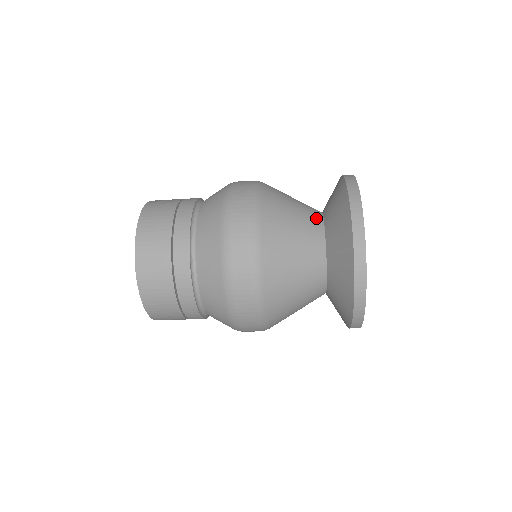
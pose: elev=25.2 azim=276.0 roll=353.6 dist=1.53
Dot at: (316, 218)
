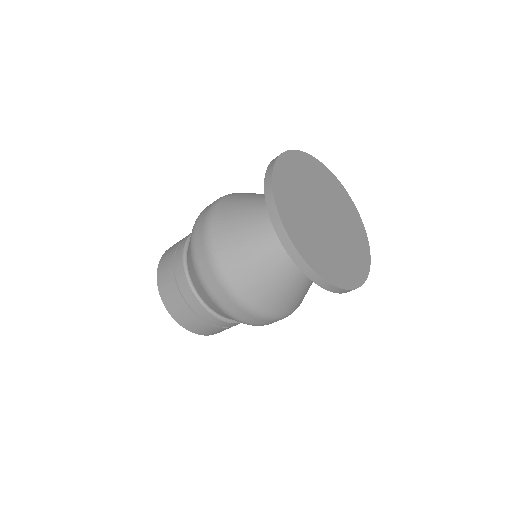
Dot at: occluded
